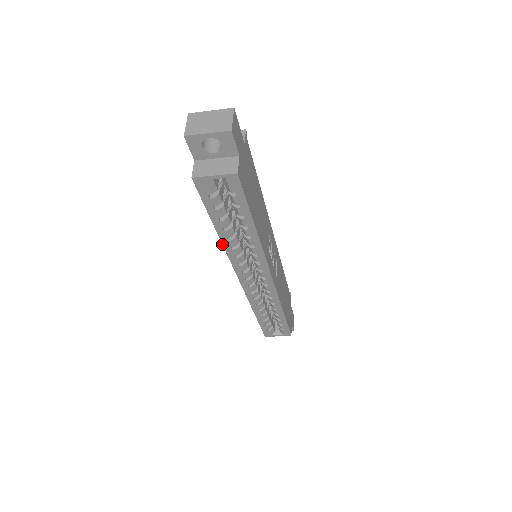
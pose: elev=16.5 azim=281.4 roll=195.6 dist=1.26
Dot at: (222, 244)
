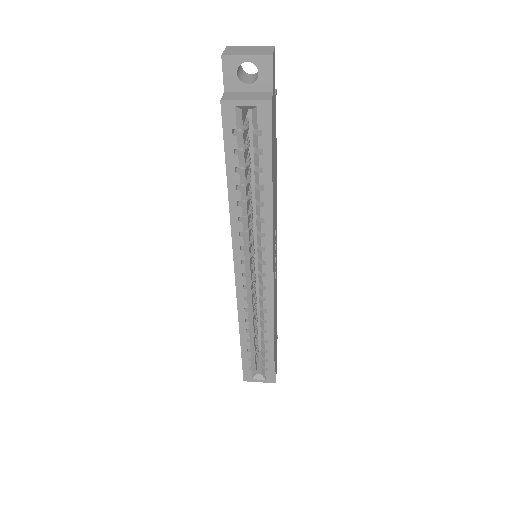
Dot at: (229, 211)
